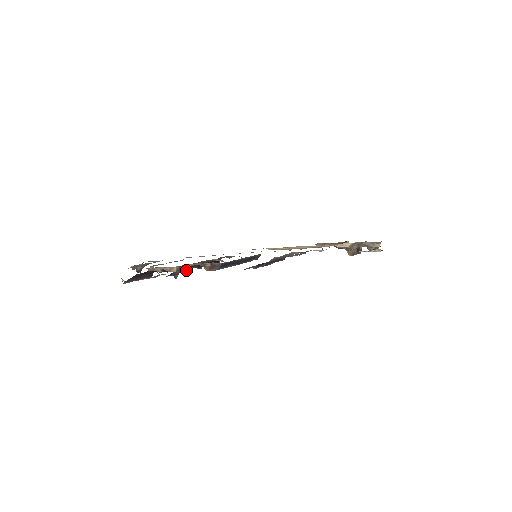
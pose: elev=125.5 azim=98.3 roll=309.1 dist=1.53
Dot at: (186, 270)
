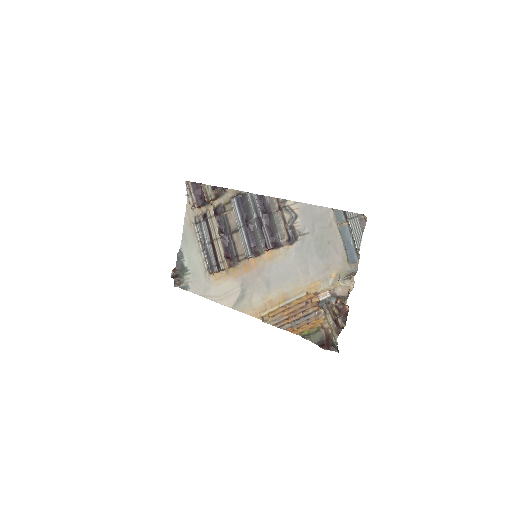
Dot at: (216, 215)
